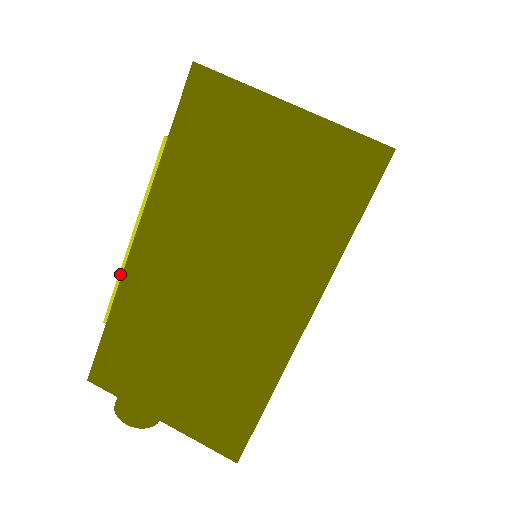
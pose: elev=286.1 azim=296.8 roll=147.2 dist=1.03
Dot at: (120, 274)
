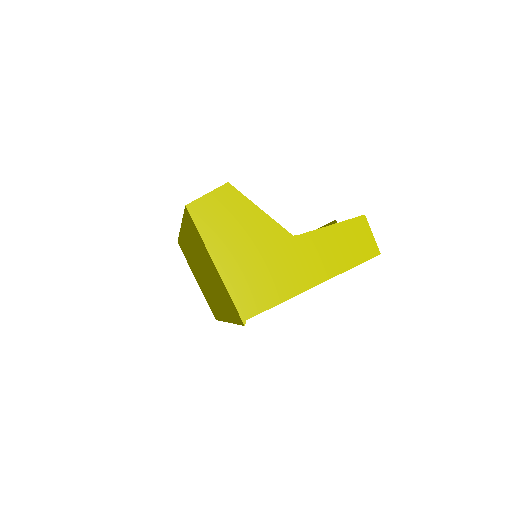
Dot at: occluded
